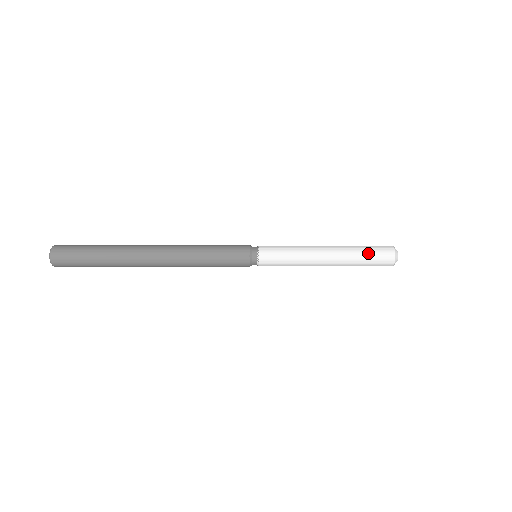
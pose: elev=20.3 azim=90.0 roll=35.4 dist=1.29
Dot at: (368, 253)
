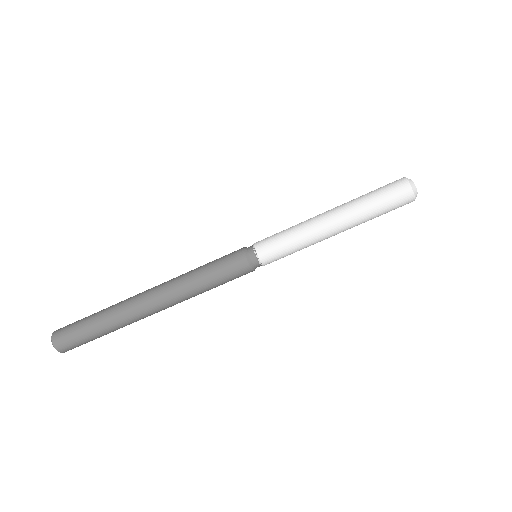
Dot at: (373, 191)
